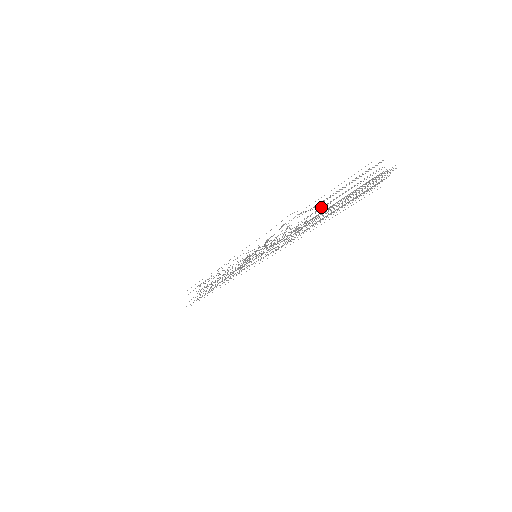
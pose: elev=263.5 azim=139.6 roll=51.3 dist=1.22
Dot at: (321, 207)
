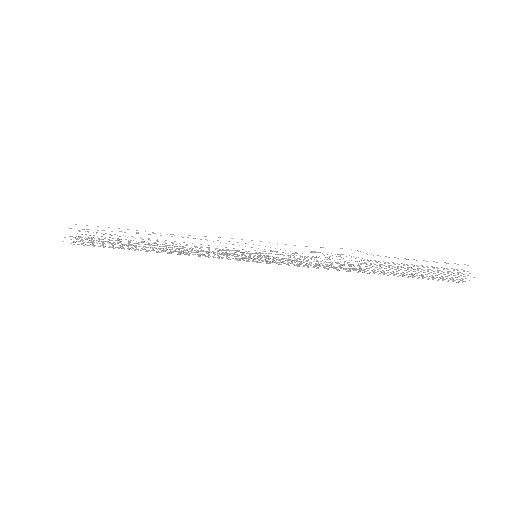
Dot at: occluded
